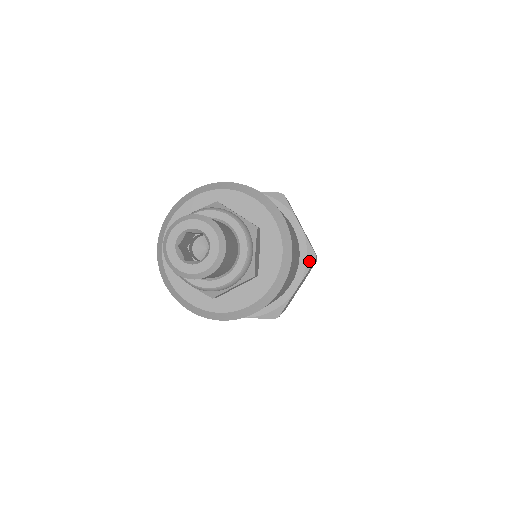
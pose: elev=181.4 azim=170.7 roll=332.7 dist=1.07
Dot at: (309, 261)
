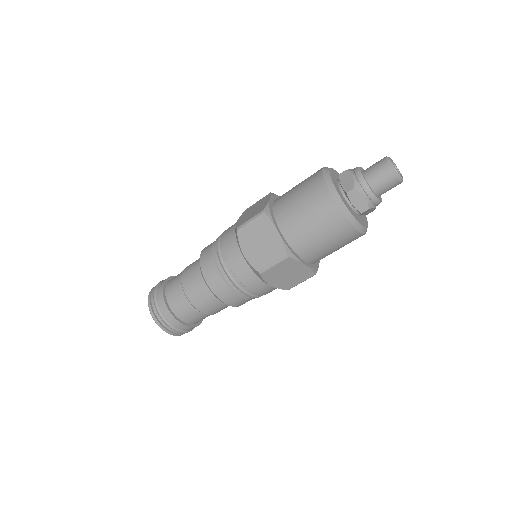
Dot at: (314, 270)
